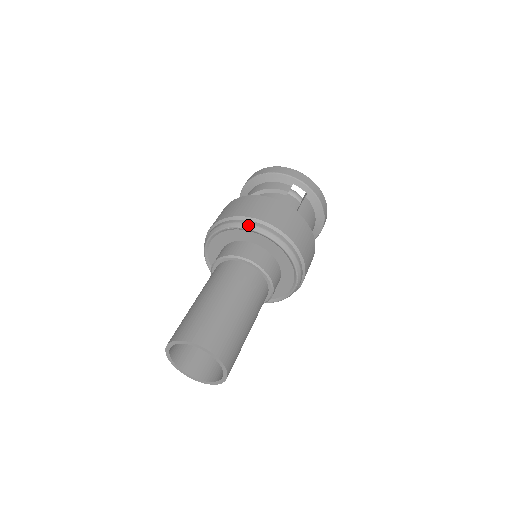
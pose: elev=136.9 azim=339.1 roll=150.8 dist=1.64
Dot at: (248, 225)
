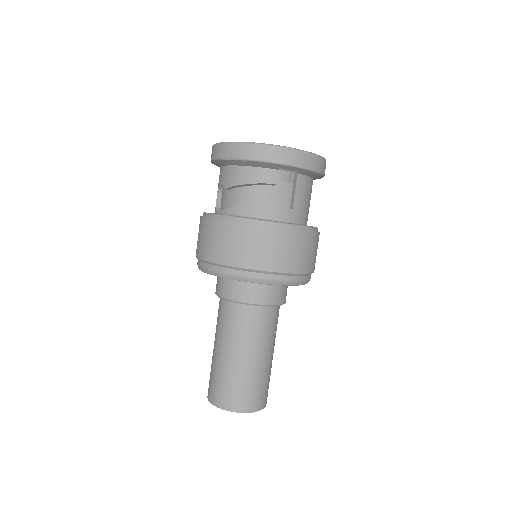
Dot at: (245, 279)
